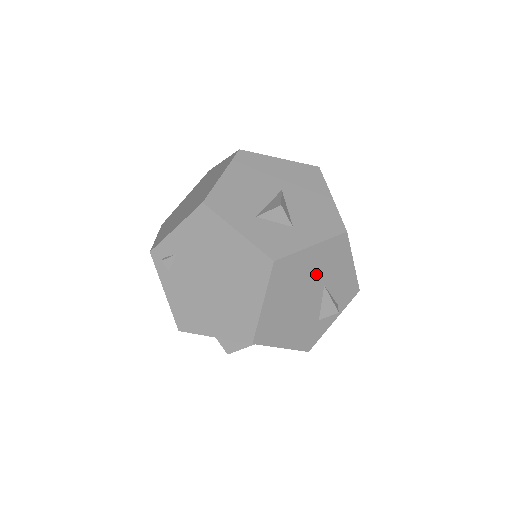
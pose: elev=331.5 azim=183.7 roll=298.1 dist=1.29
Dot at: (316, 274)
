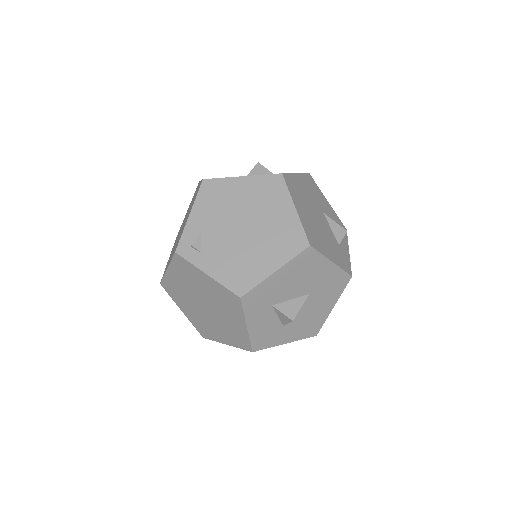
Dot at: (312, 199)
